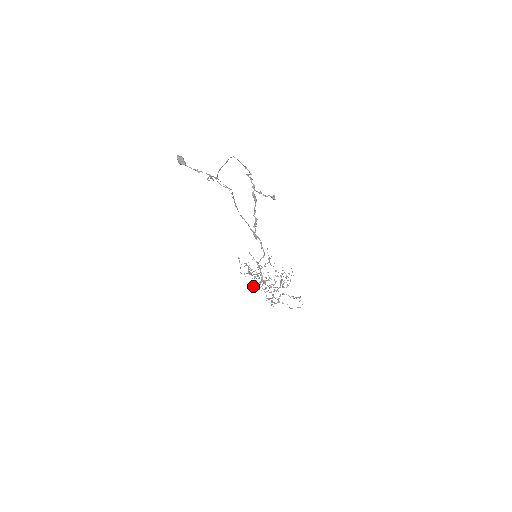
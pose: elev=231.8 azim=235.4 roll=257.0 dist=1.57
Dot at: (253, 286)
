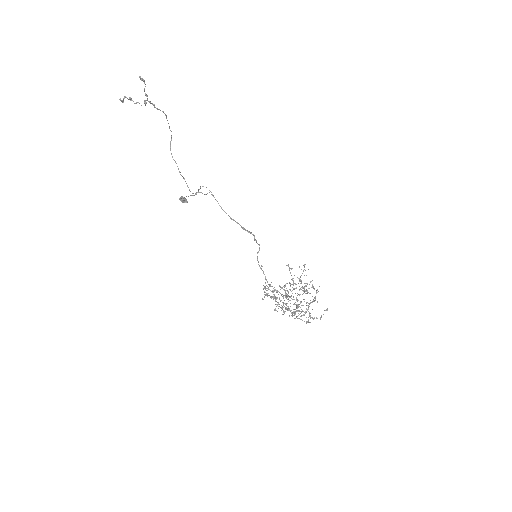
Dot at: occluded
